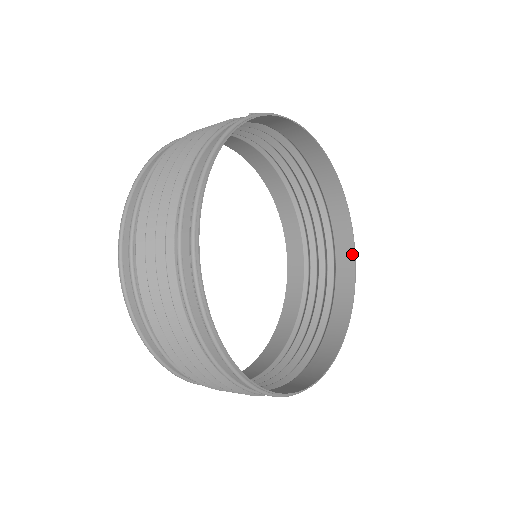
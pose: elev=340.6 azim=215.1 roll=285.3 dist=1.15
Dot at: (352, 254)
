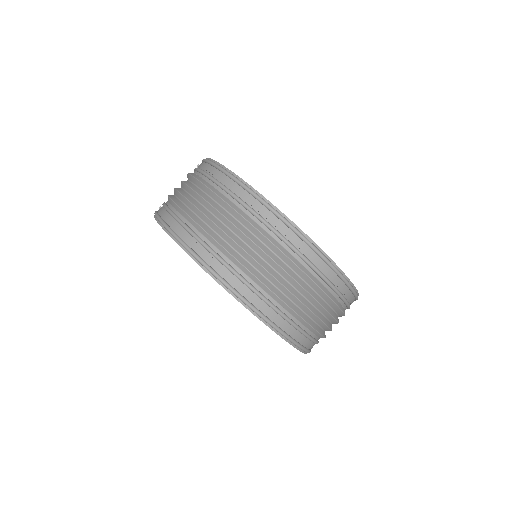
Dot at: occluded
